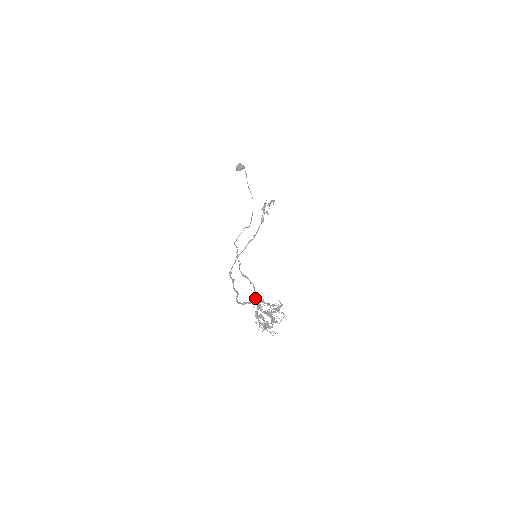
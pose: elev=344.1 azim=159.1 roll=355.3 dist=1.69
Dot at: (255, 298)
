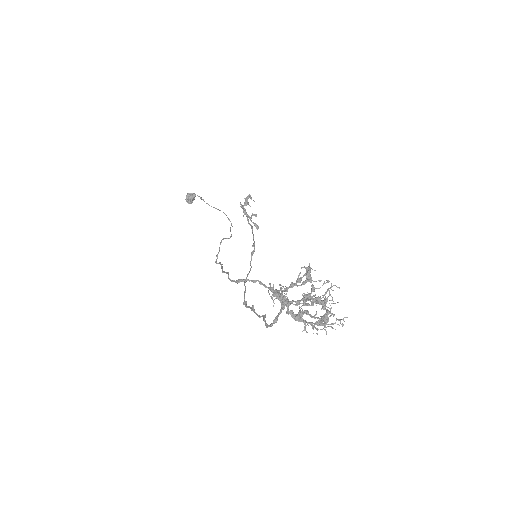
Dot at: occluded
